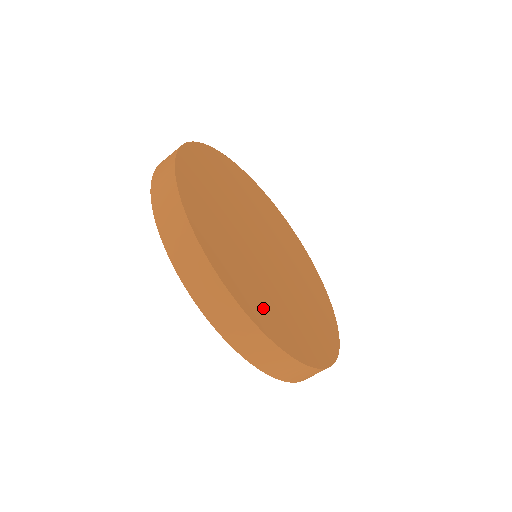
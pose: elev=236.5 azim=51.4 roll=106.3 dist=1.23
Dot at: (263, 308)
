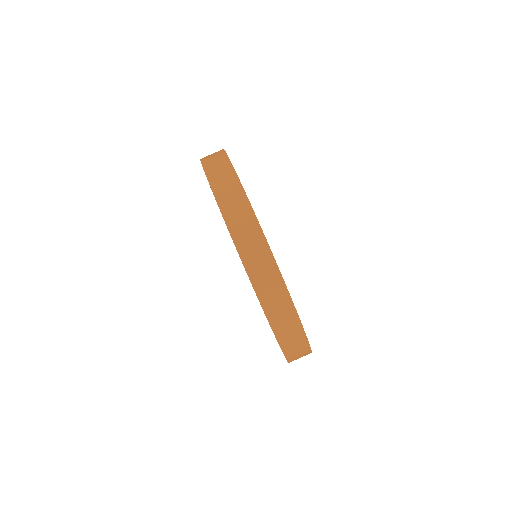
Dot at: occluded
